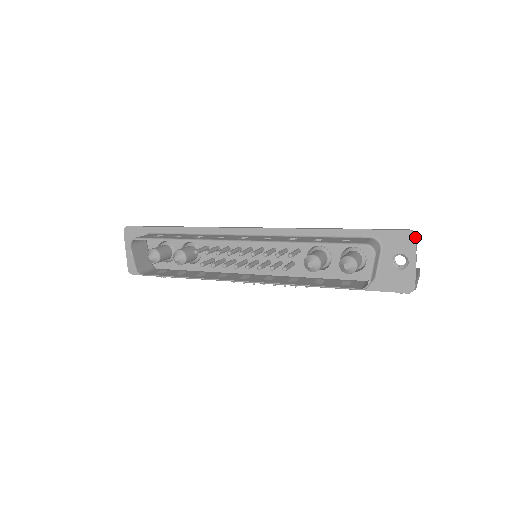
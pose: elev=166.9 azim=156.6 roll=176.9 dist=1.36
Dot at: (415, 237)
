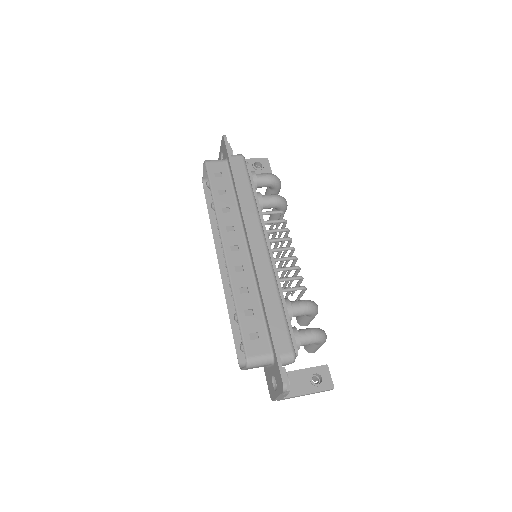
Dot at: (283, 391)
